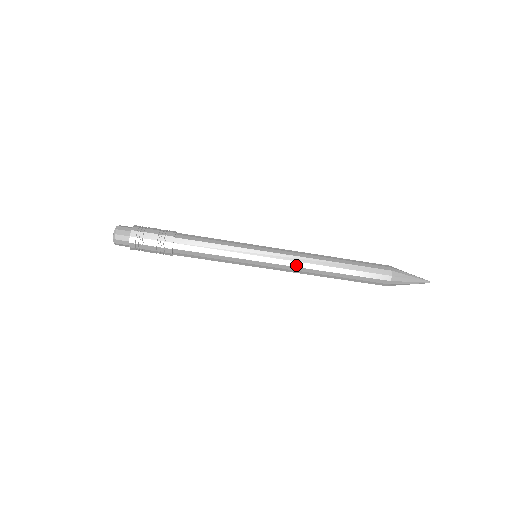
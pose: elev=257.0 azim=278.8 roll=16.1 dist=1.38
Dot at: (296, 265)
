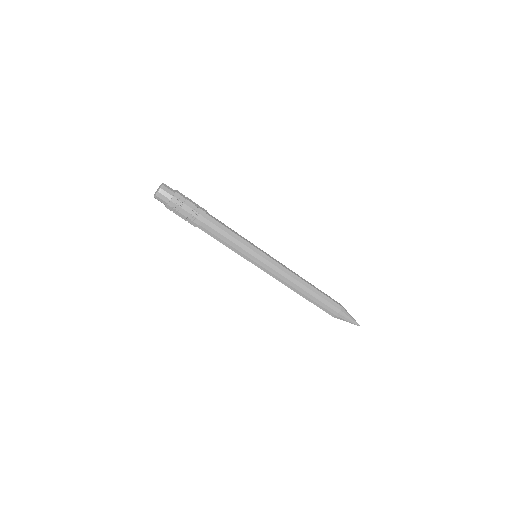
Dot at: (284, 275)
